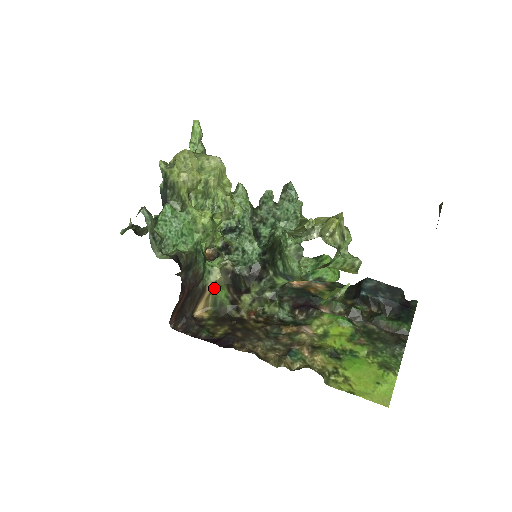
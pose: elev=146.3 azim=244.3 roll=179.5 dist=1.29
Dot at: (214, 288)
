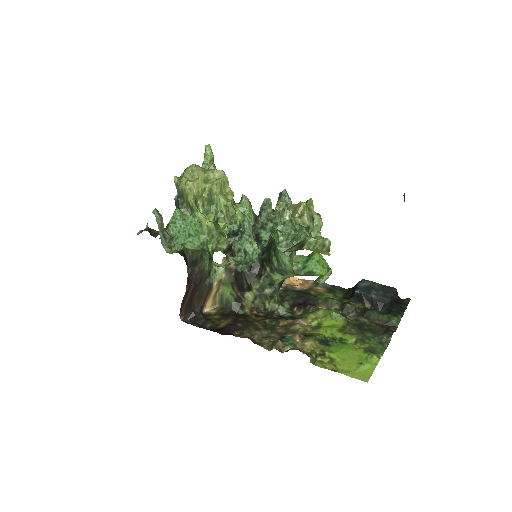
Dot at: (220, 286)
